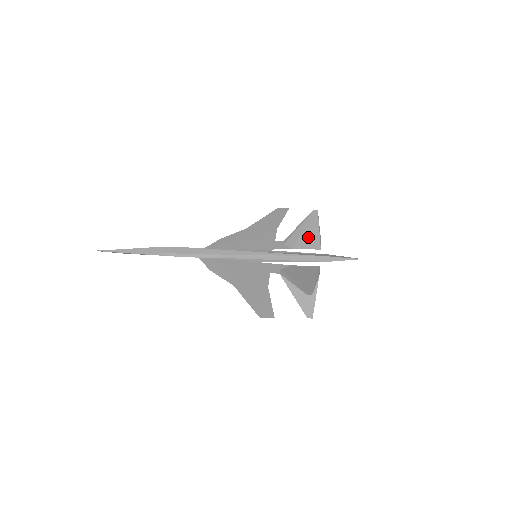
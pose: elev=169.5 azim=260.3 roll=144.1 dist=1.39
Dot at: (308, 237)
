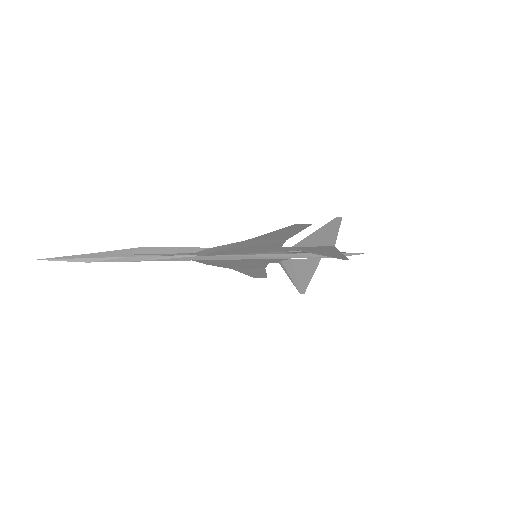
Dot at: occluded
